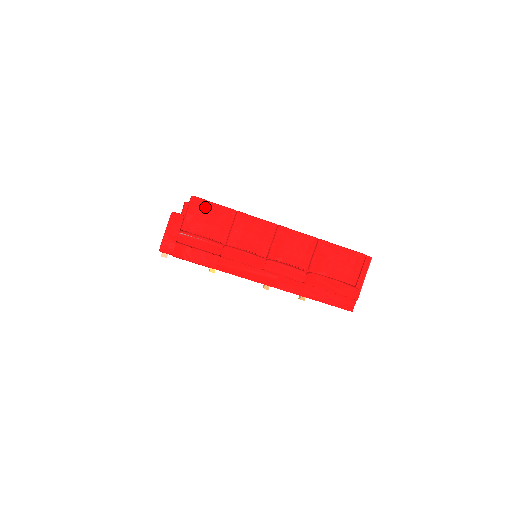
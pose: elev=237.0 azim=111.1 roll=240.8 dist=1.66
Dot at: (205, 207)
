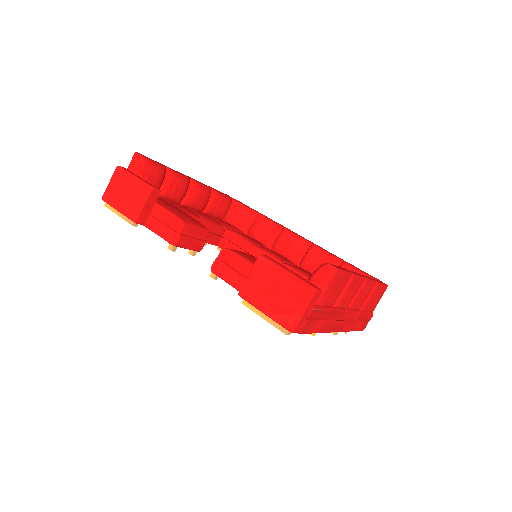
Dot at: (339, 277)
